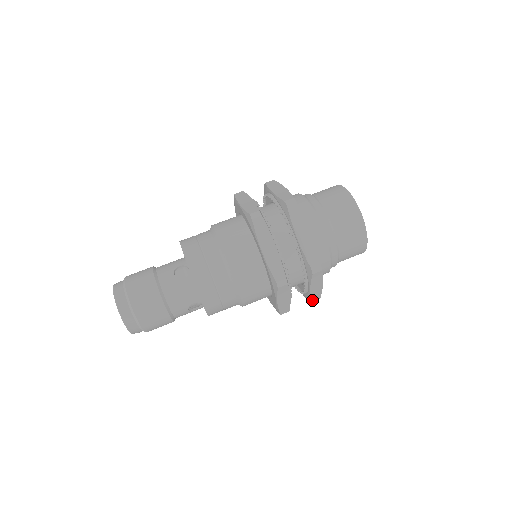
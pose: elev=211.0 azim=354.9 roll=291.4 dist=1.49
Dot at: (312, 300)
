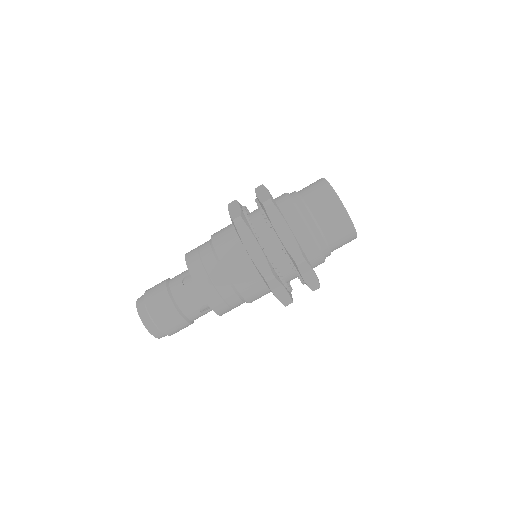
Dot at: (312, 289)
